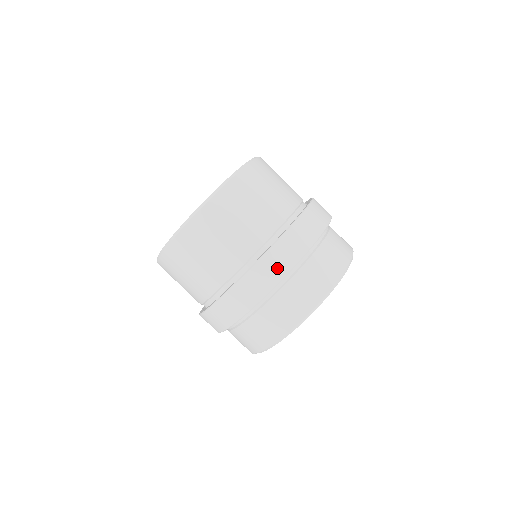
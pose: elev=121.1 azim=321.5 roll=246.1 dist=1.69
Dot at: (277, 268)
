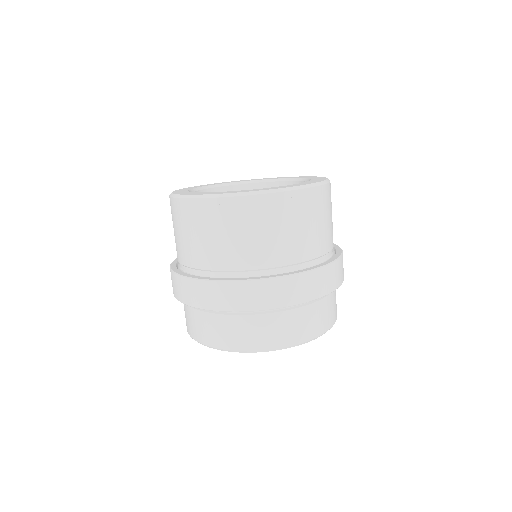
Dot at: (220, 300)
